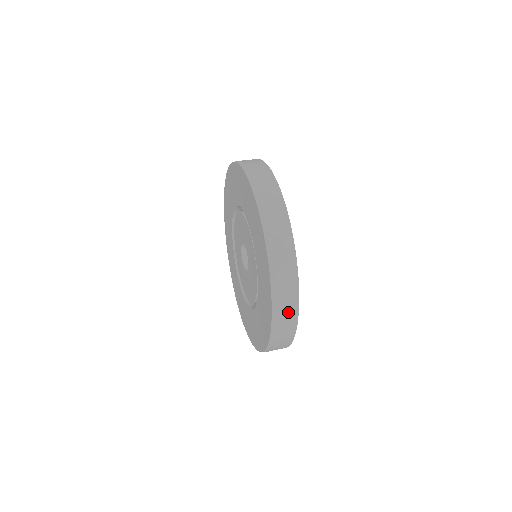
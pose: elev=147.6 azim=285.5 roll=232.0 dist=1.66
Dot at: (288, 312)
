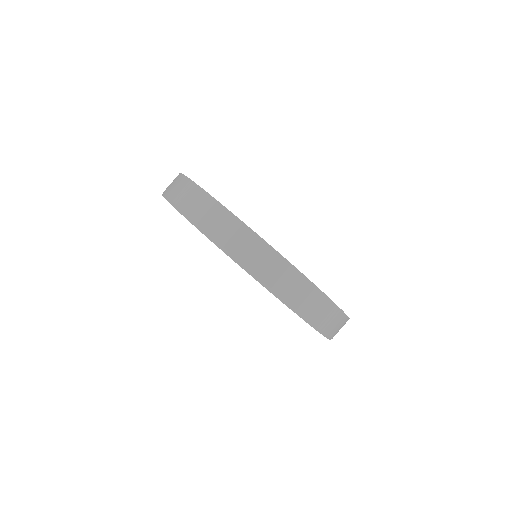
Dot at: occluded
